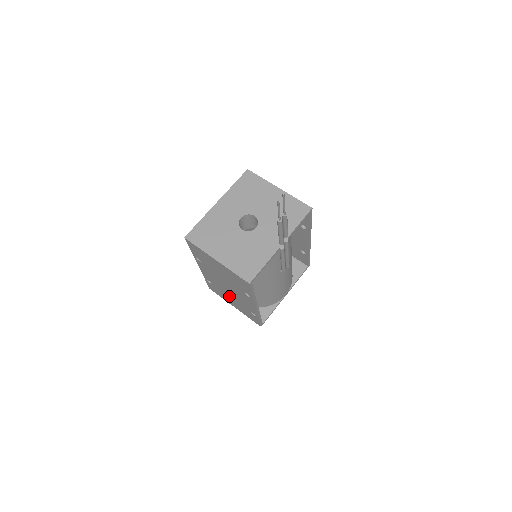
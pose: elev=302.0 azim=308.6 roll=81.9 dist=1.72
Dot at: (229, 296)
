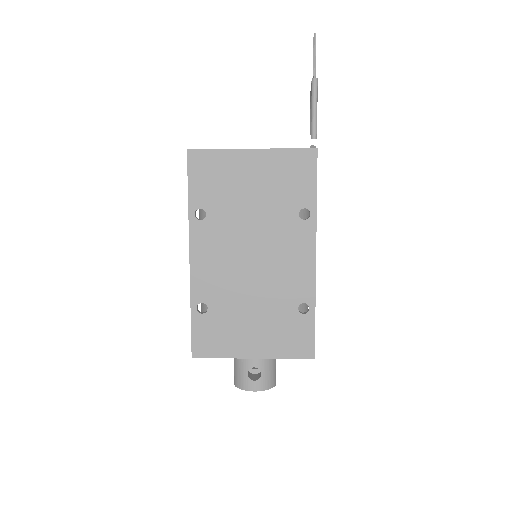
Dot at: (249, 307)
